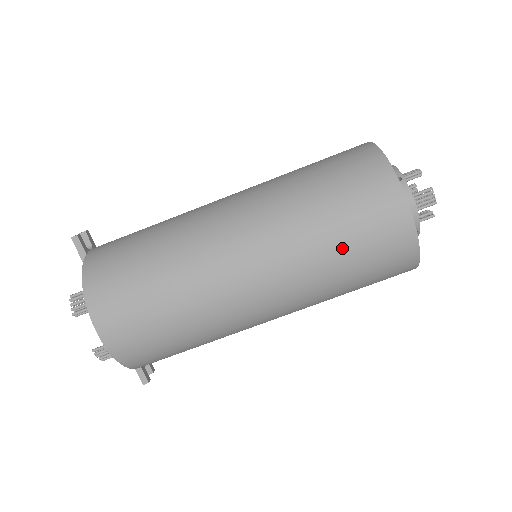
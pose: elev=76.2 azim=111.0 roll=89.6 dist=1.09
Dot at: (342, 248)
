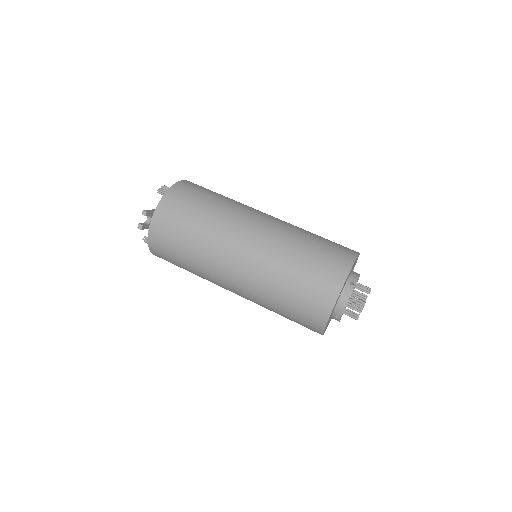
Dot at: (317, 236)
